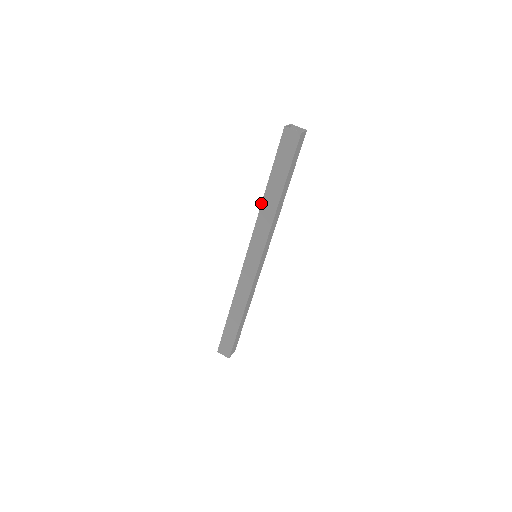
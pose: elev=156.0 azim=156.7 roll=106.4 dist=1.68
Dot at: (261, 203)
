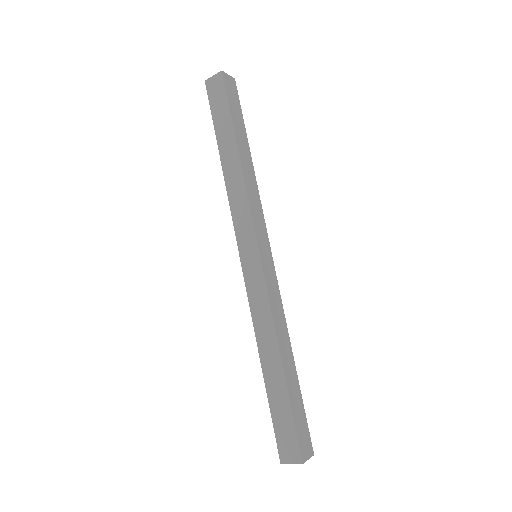
Dot at: occluded
